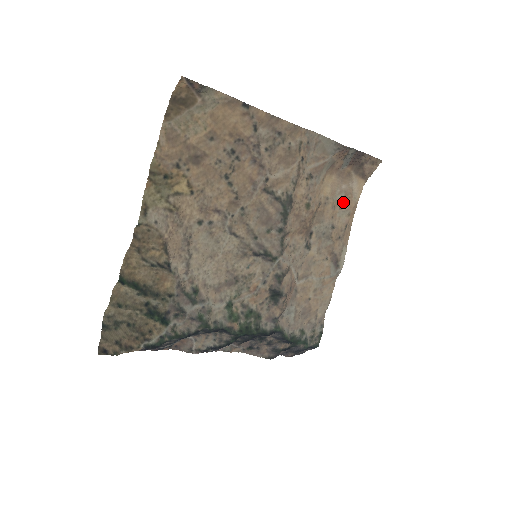
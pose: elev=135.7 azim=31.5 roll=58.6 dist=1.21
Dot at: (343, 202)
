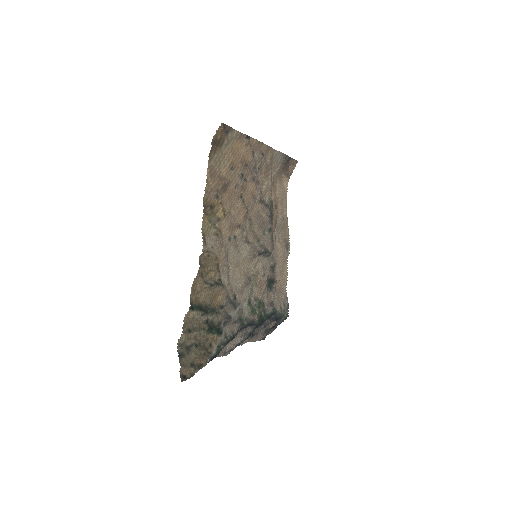
Dot at: (283, 198)
